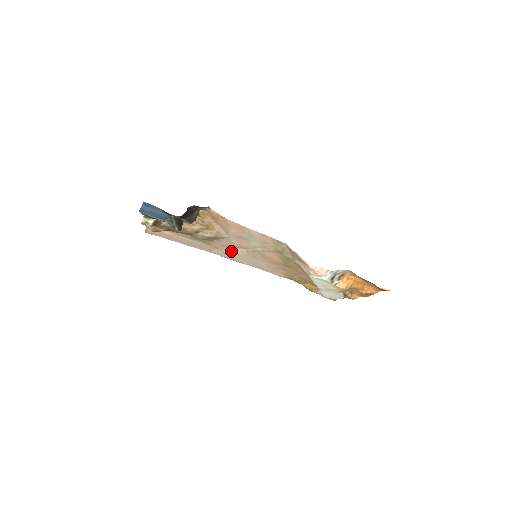
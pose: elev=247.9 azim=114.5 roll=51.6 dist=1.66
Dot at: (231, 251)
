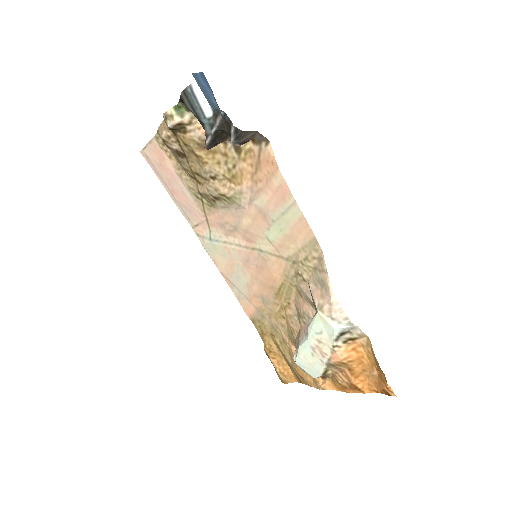
Dot at: (223, 238)
